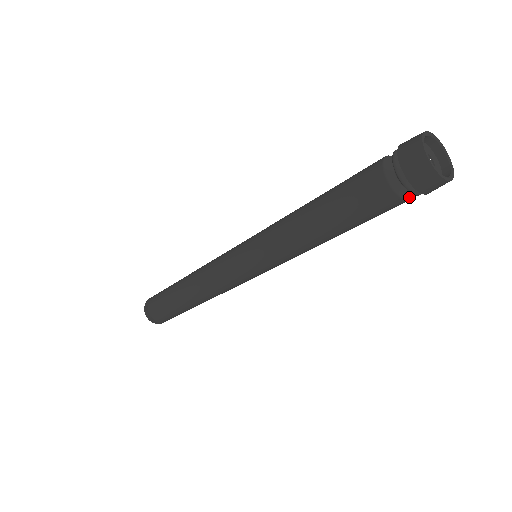
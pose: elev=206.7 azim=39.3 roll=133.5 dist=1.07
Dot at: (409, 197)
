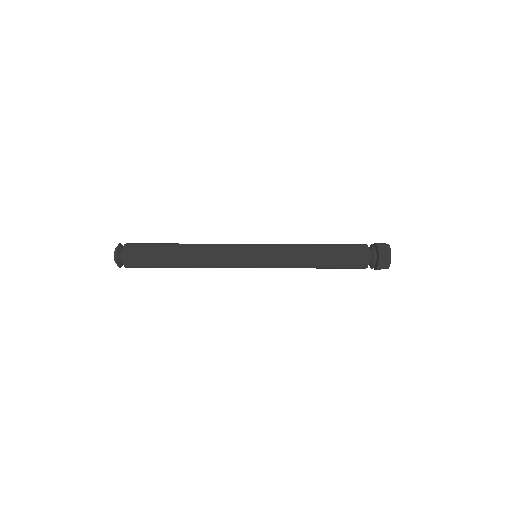
Dot at: occluded
